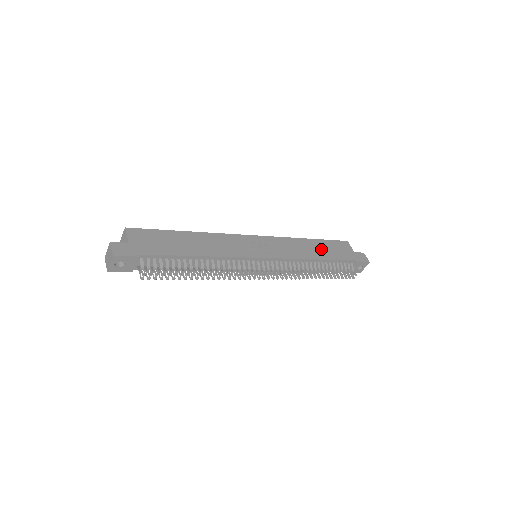
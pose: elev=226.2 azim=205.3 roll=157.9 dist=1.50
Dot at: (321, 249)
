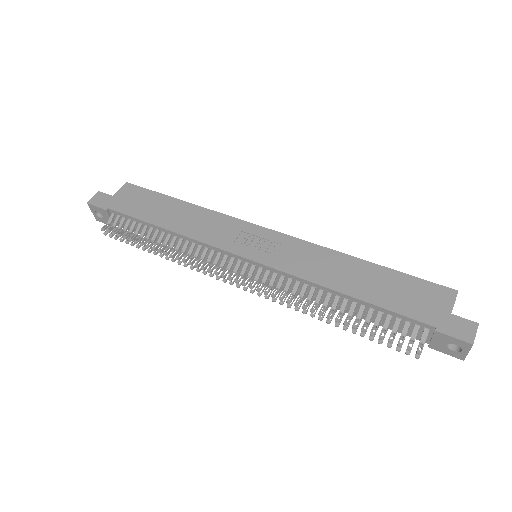
Dot at: (370, 282)
